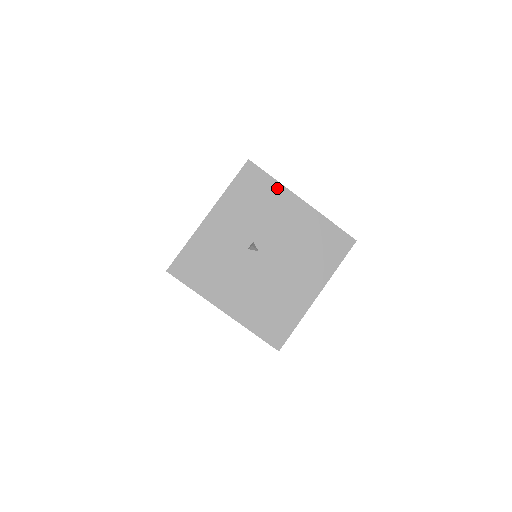
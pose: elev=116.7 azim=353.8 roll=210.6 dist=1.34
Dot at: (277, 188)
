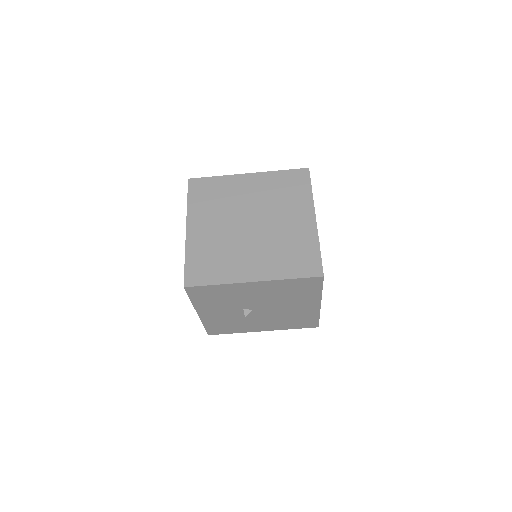
Dot at: (225, 287)
